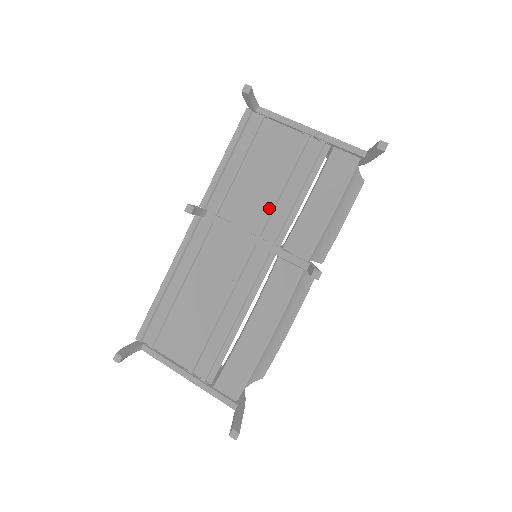
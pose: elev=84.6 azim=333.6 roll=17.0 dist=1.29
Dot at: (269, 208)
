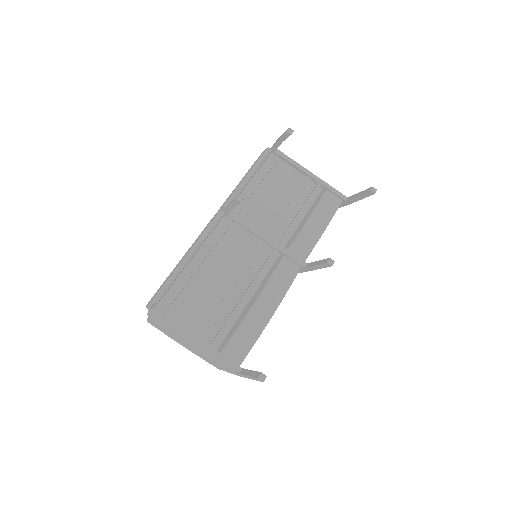
Dot at: (279, 219)
